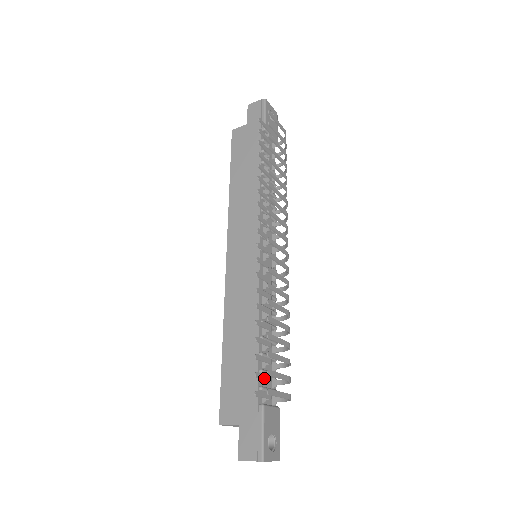
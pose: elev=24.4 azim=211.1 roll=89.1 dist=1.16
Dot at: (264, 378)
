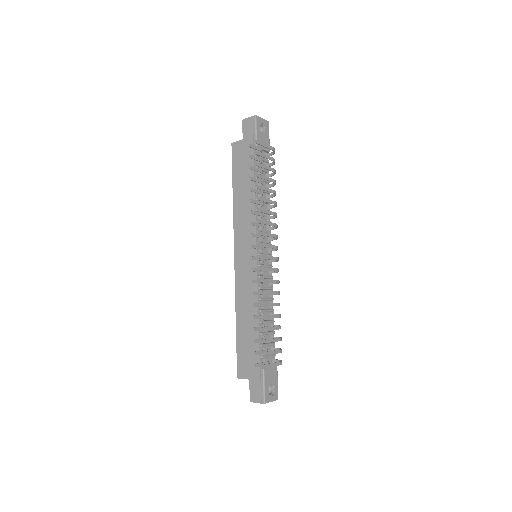
Dot at: occluded
